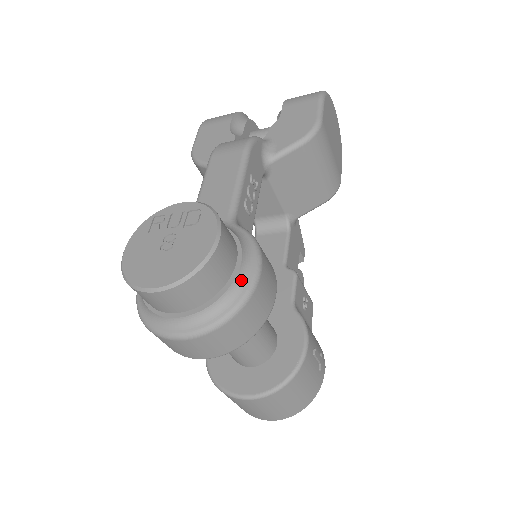
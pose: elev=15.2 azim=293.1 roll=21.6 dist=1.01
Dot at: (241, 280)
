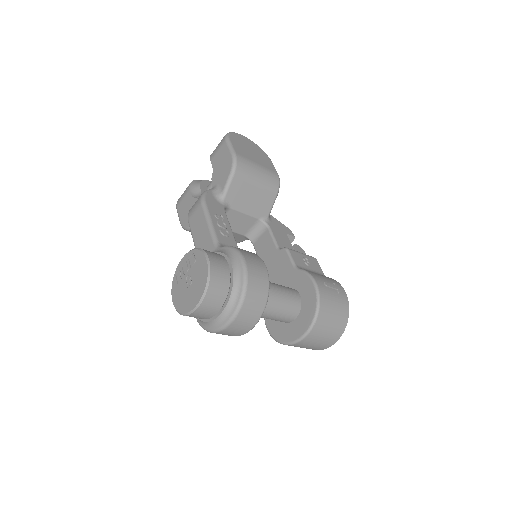
Dot at: (237, 273)
